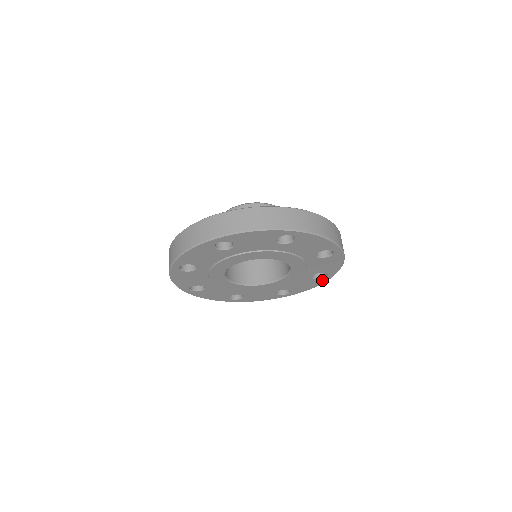
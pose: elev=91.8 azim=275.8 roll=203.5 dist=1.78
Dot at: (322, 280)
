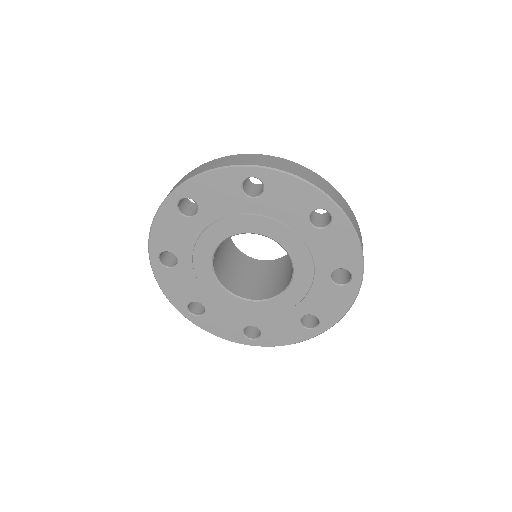
Dot at: (307, 333)
